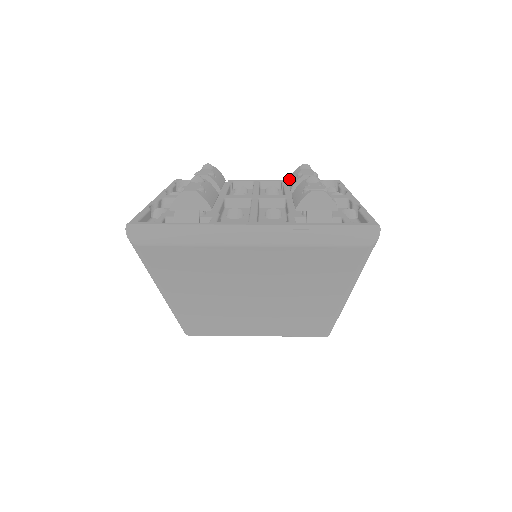
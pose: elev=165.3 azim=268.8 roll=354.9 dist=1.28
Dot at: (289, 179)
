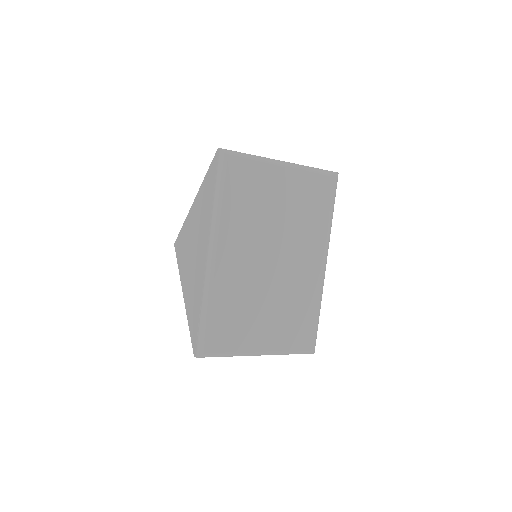
Dot at: occluded
